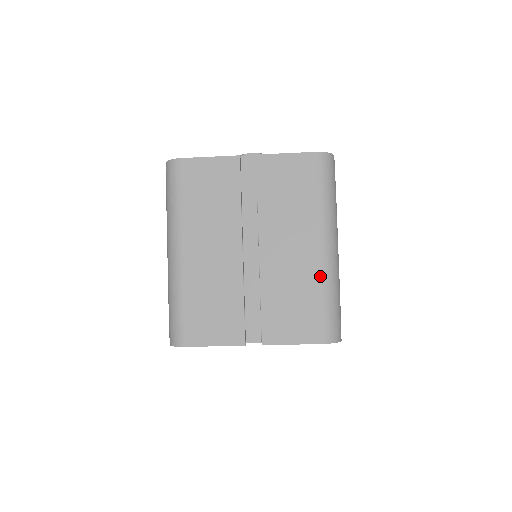
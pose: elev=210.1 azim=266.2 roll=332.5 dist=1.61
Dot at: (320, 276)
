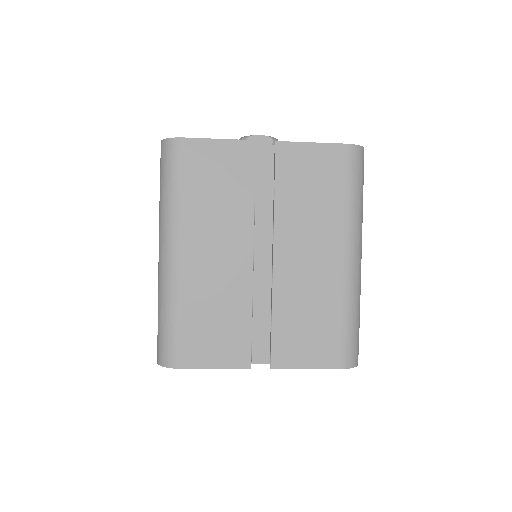
Dot at: (342, 291)
